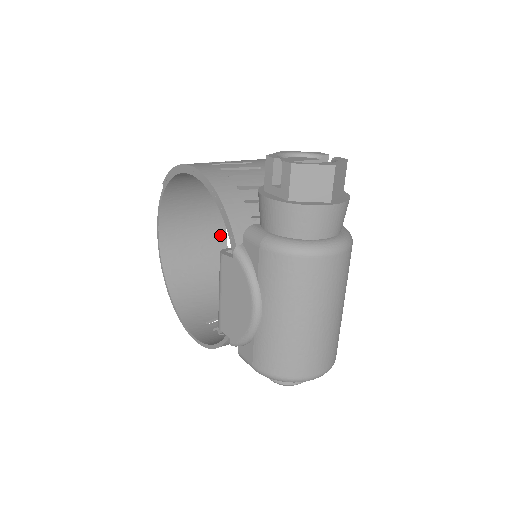
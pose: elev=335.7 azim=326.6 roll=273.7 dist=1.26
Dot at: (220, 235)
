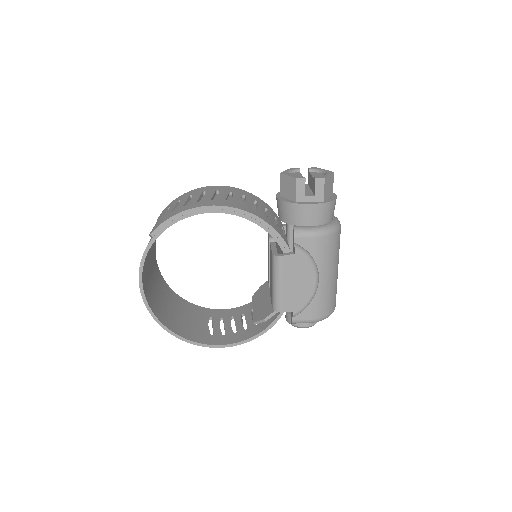
Dot at: (156, 267)
